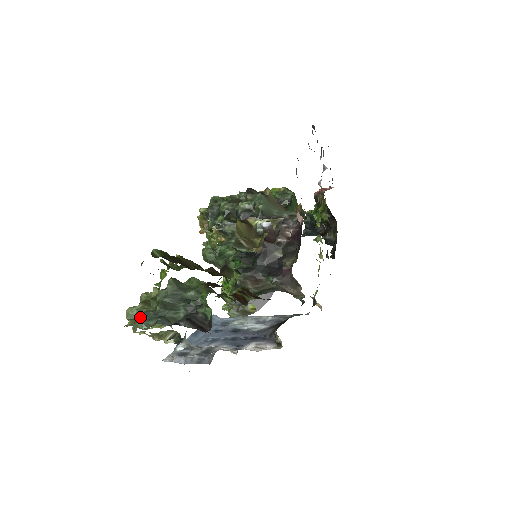
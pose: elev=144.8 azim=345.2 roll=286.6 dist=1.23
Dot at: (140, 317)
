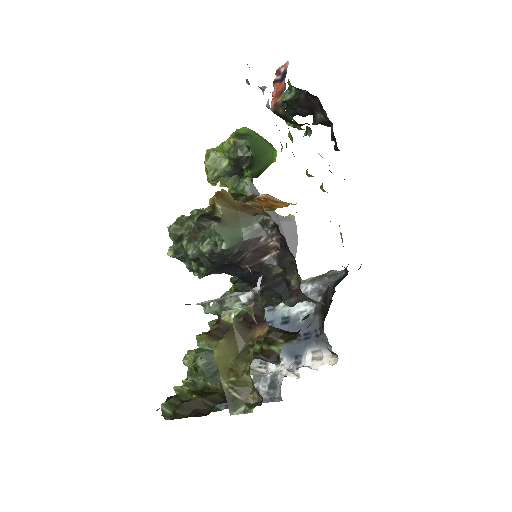
Dot at: occluded
